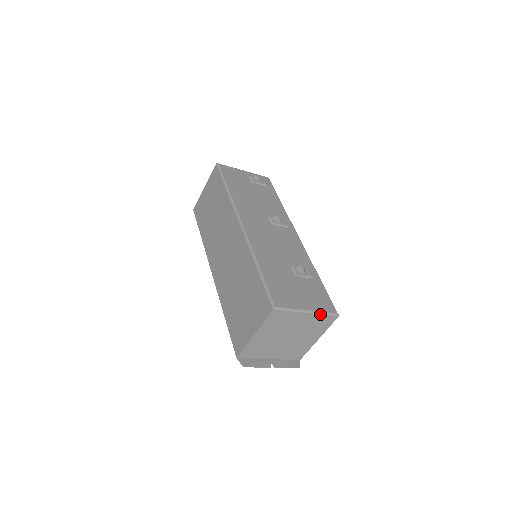
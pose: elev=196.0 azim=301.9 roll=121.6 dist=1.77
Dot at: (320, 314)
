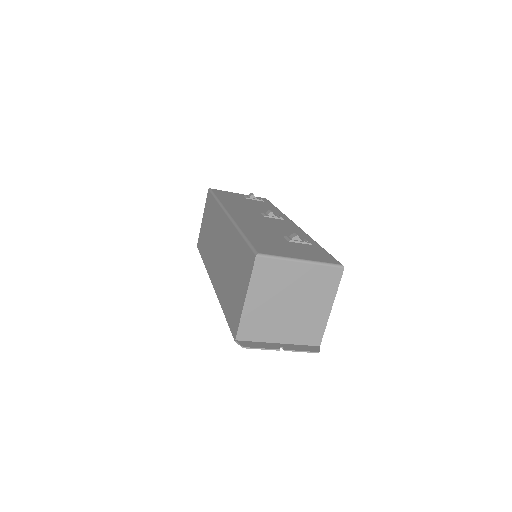
Dot at: (319, 264)
